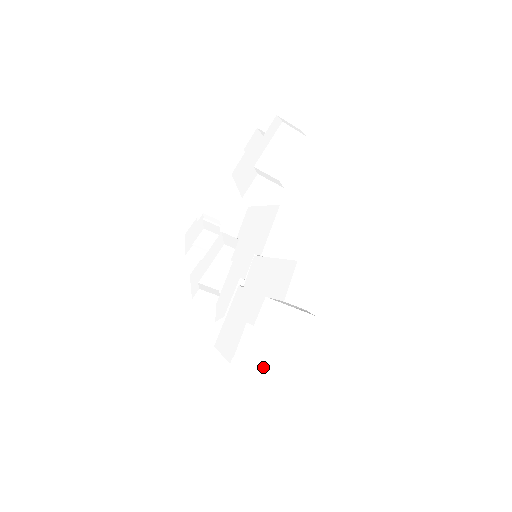
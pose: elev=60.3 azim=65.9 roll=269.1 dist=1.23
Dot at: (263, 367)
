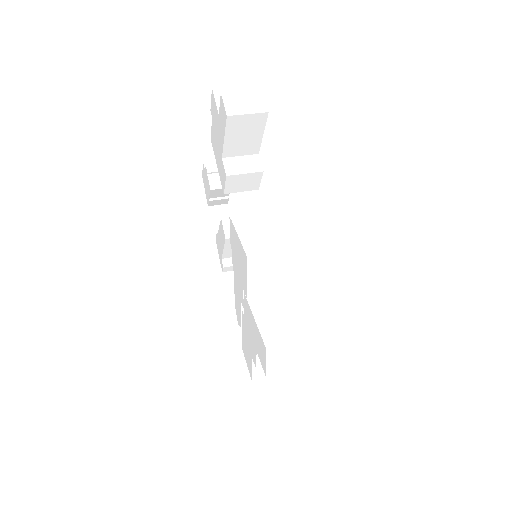
Dot at: occluded
